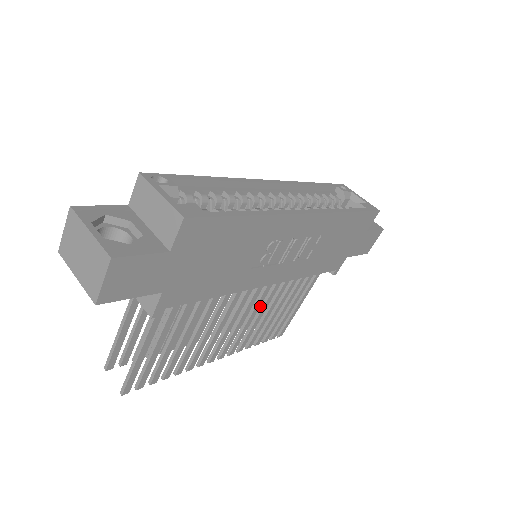
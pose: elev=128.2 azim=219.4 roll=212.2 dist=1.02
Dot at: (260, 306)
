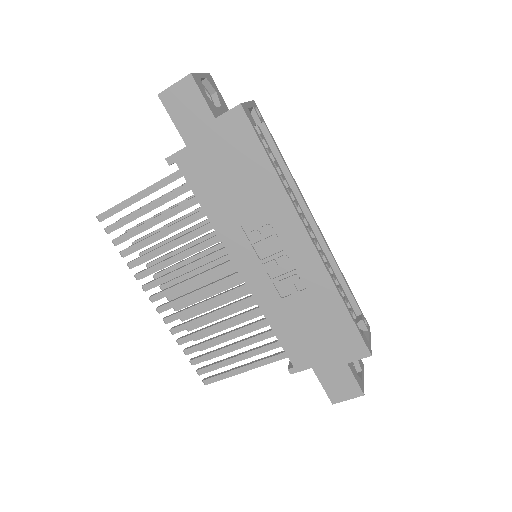
Dot at: occluded
